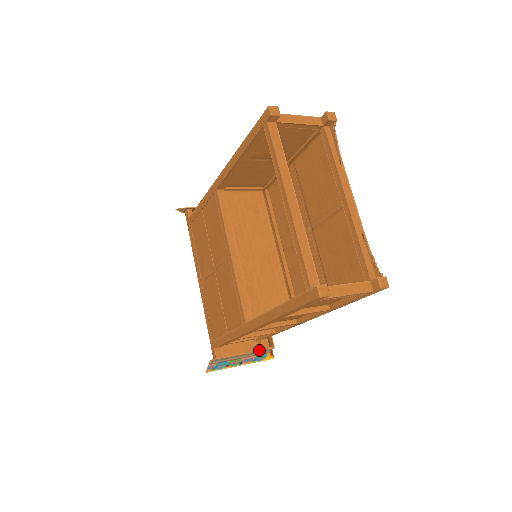
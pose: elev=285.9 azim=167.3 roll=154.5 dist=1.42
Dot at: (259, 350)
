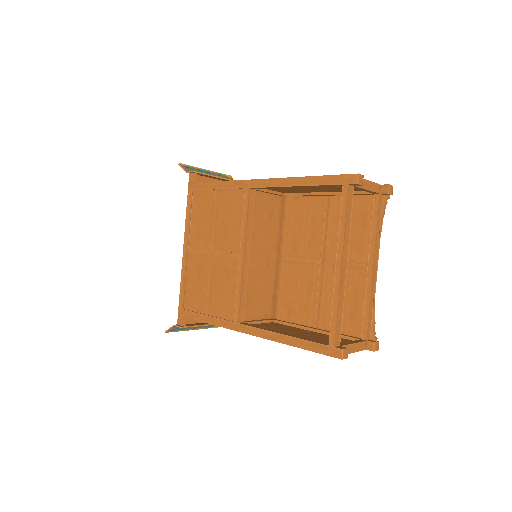
Dot at: occluded
